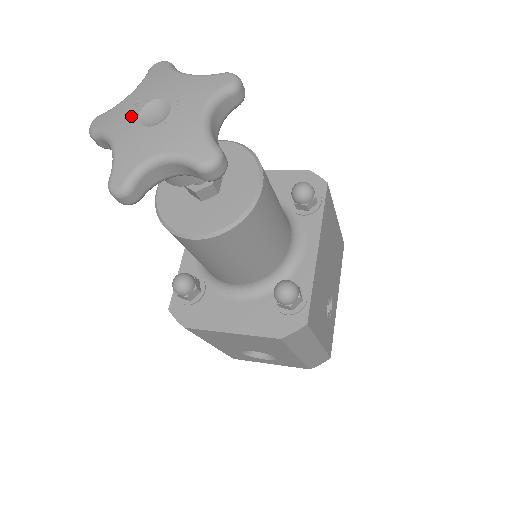
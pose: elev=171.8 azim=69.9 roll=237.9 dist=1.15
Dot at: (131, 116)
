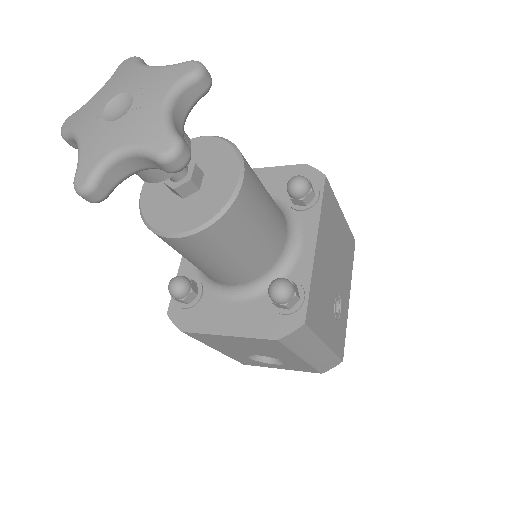
Dot at: (96, 113)
